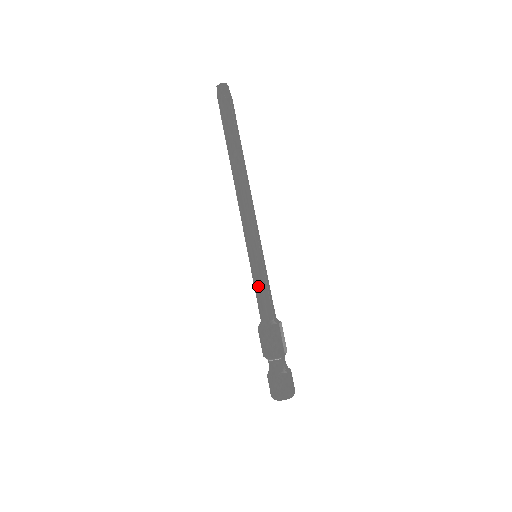
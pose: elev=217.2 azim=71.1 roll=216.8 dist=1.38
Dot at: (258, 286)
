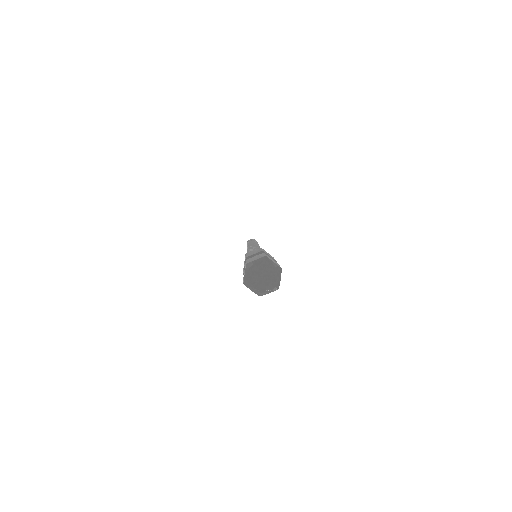
Dot at: occluded
